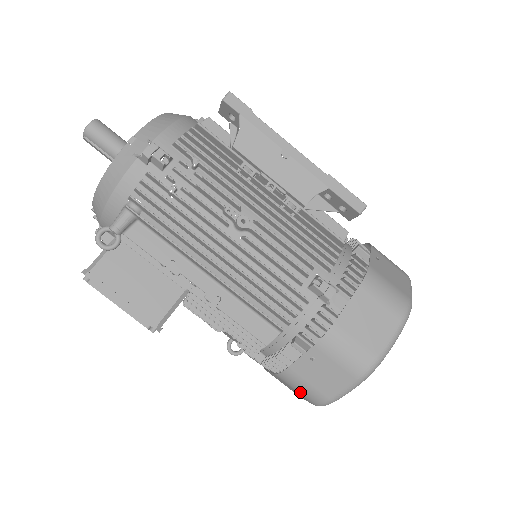
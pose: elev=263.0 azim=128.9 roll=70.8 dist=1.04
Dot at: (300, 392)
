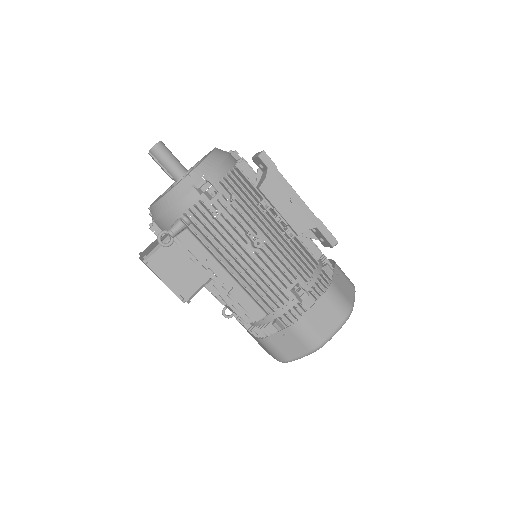
Dot at: (271, 352)
